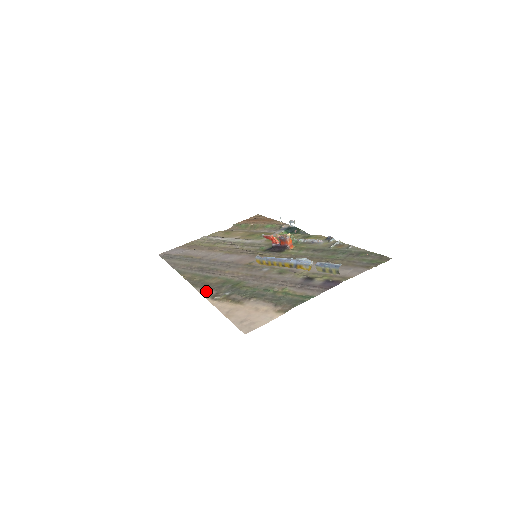
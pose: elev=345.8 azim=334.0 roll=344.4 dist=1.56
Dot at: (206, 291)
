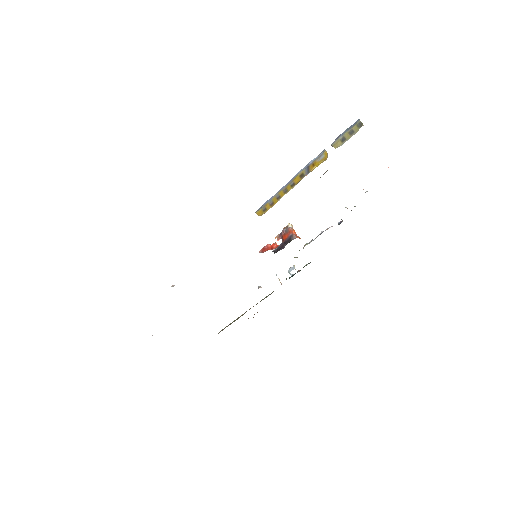
Dot at: occluded
